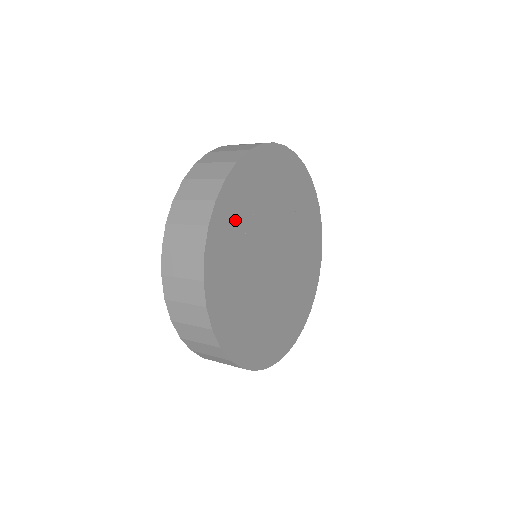
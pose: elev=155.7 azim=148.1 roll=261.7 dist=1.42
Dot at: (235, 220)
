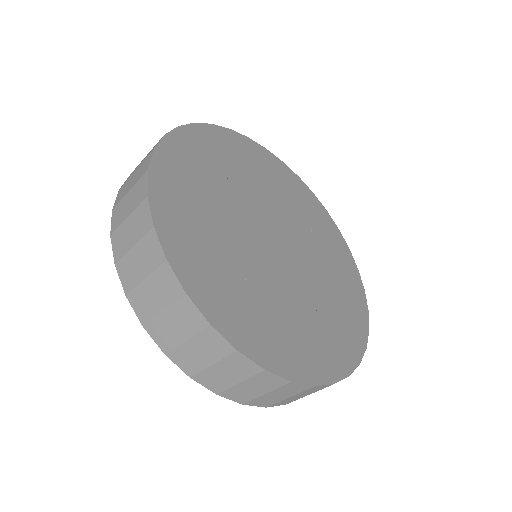
Dot at: (189, 194)
